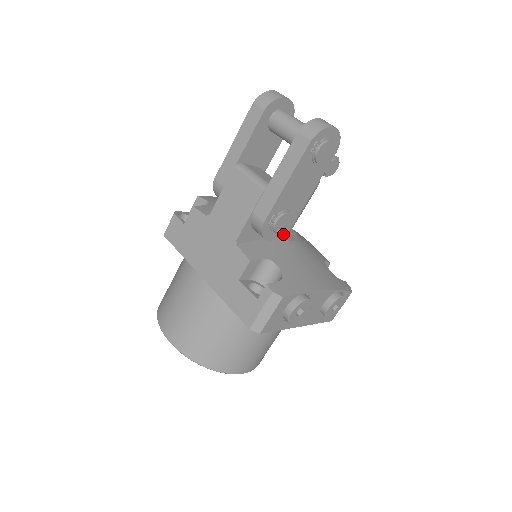
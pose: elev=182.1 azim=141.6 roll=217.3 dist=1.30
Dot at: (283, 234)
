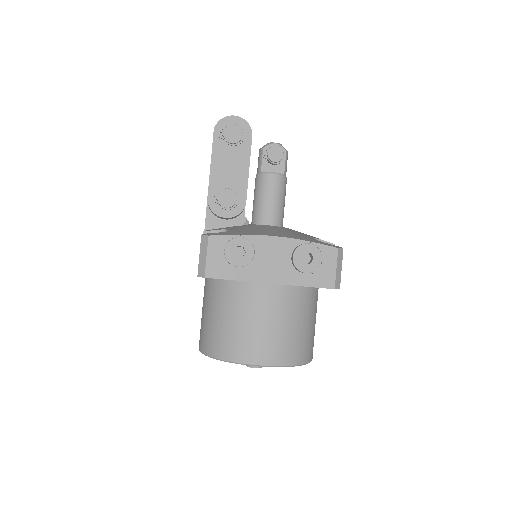
Dot at: (240, 212)
